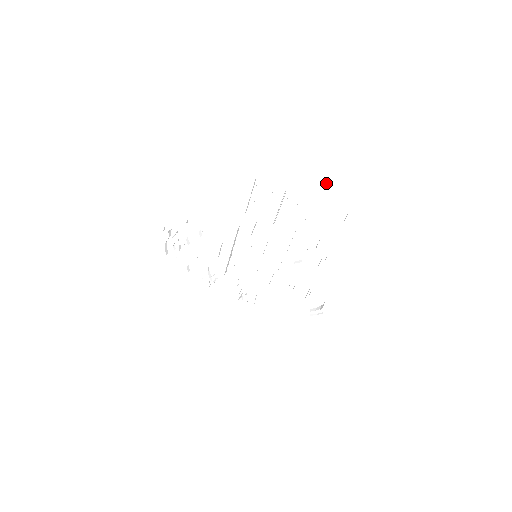
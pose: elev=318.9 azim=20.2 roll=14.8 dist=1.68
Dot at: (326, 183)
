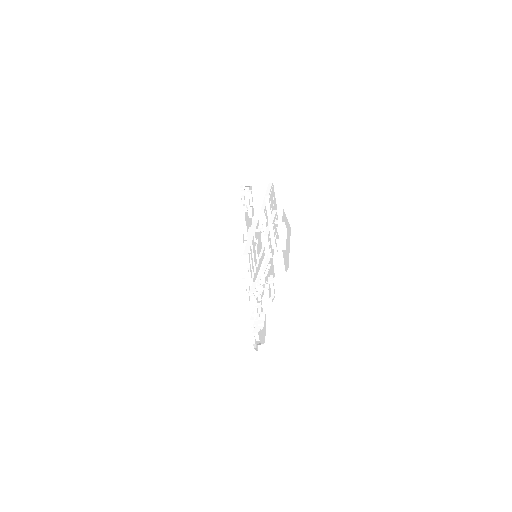
Dot at: (289, 224)
